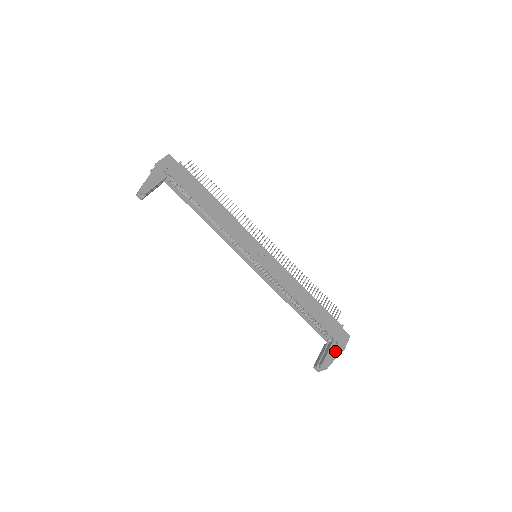
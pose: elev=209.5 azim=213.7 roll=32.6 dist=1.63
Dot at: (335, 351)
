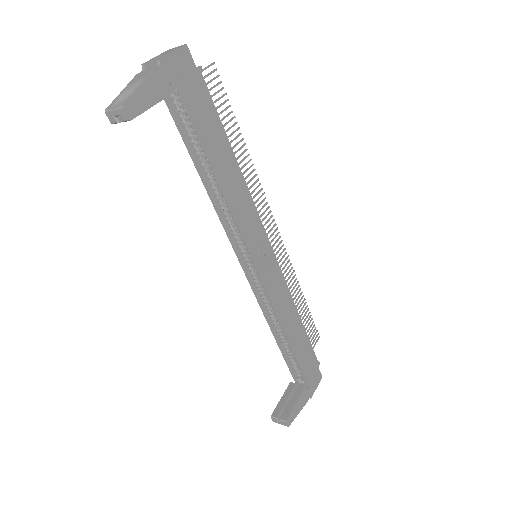
Dot at: (303, 400)
